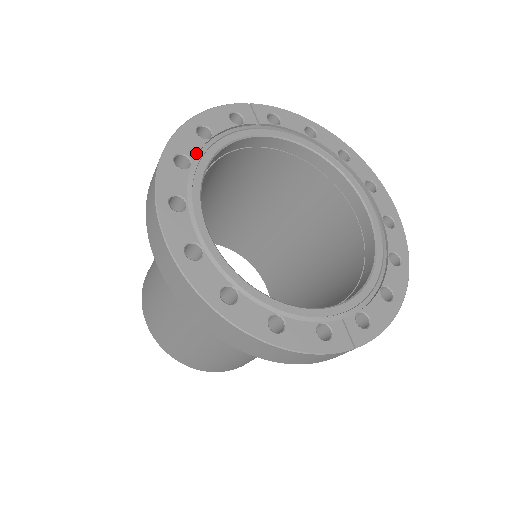
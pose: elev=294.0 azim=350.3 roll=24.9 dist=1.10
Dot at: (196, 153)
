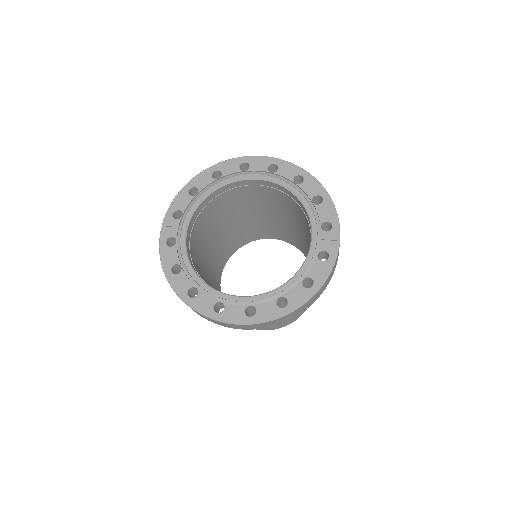
Dot at: (189, 281)
